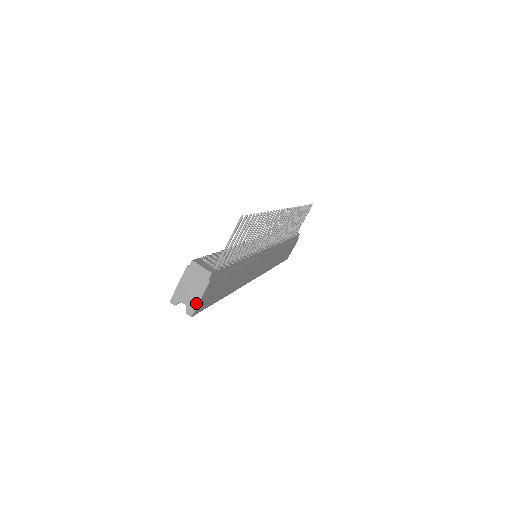
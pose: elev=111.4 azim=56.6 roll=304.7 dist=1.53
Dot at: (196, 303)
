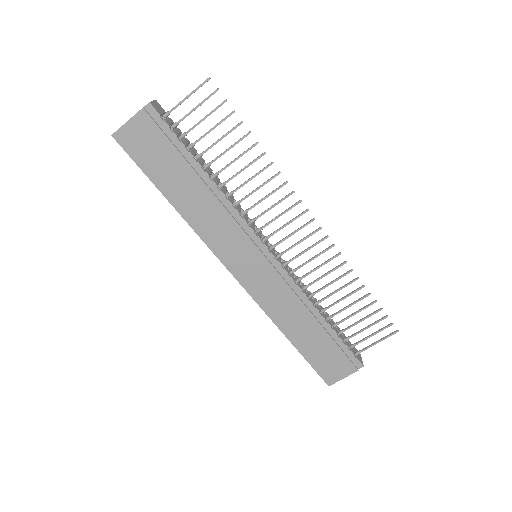
Dot at: (123, 125)
